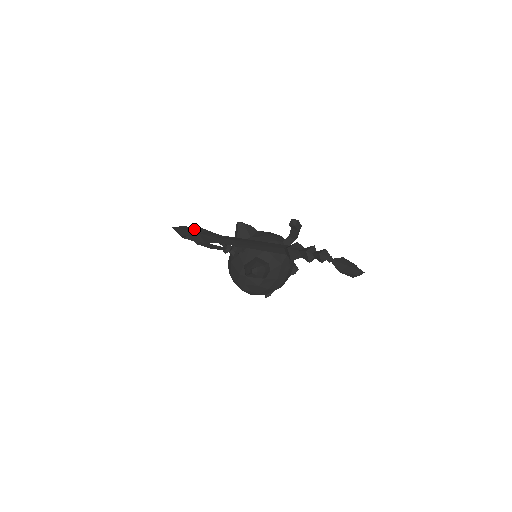
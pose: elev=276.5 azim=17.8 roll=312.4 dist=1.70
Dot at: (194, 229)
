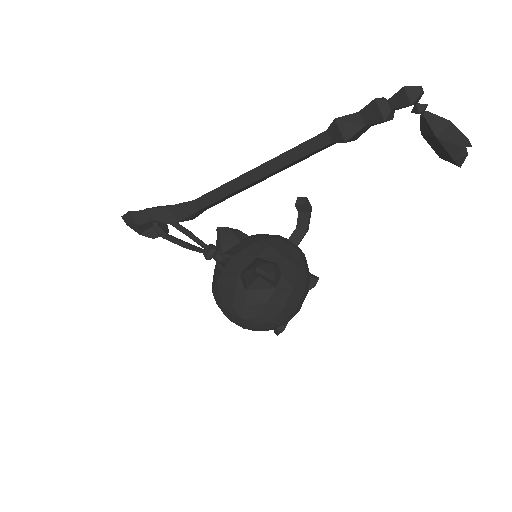
Dot at: (157, 206)
